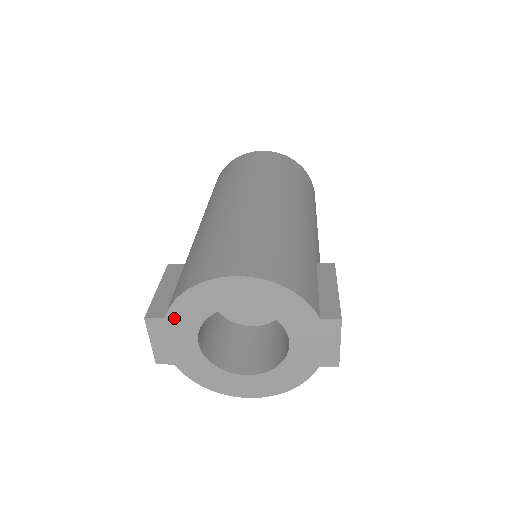
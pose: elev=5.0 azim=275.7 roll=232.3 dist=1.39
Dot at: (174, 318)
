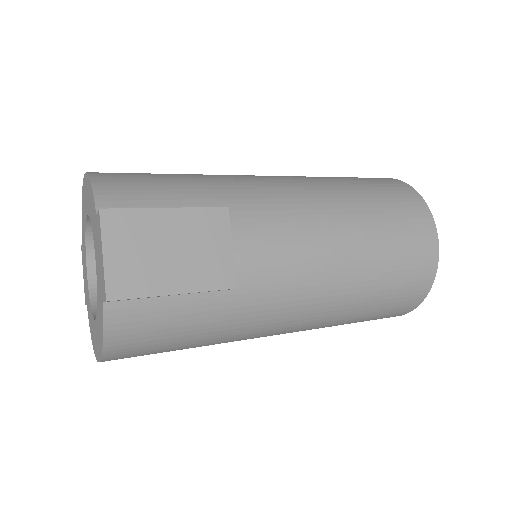
Dot at: (83, 242)
